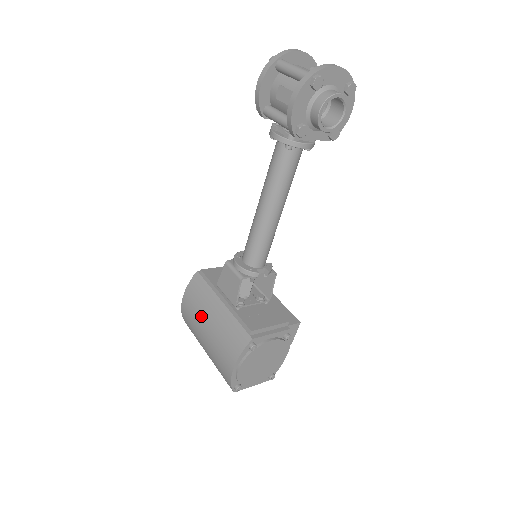
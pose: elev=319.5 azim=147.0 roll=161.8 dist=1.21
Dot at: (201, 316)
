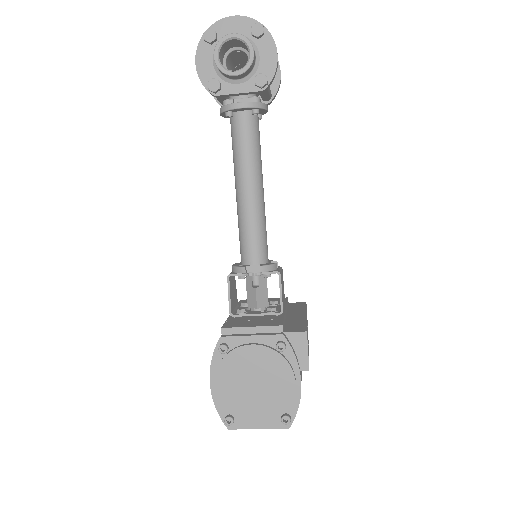
Dot at: occluded
